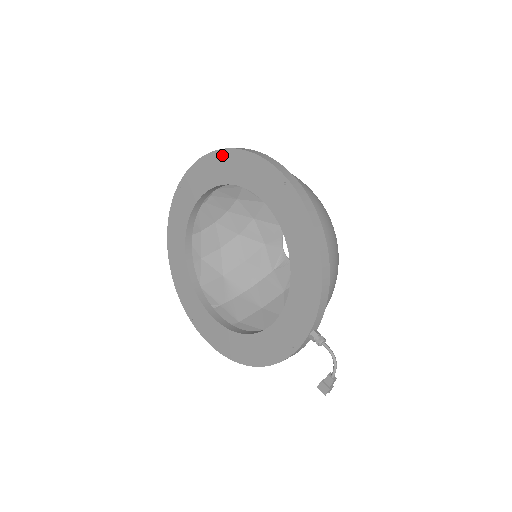
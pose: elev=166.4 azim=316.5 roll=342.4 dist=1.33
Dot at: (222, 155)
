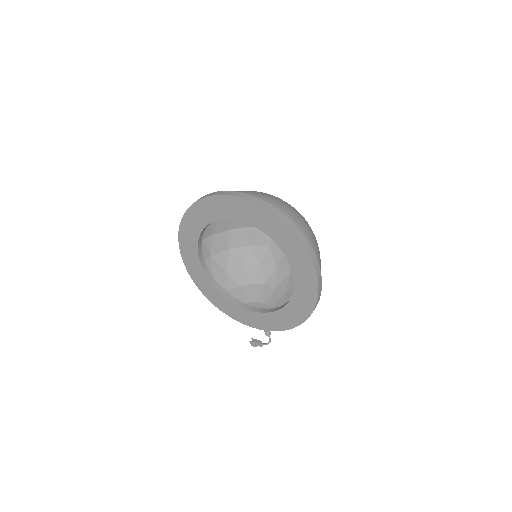
Dot at: (289, 232)
